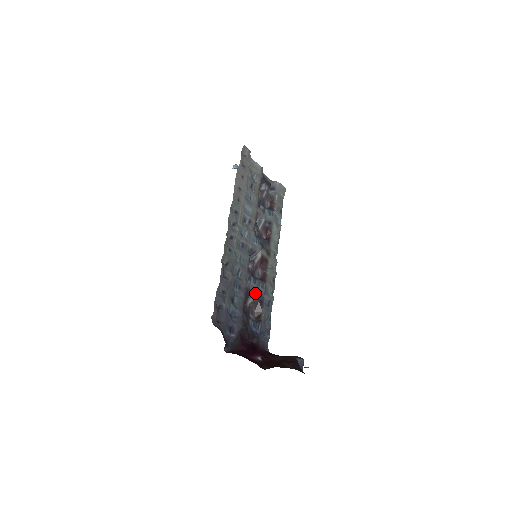
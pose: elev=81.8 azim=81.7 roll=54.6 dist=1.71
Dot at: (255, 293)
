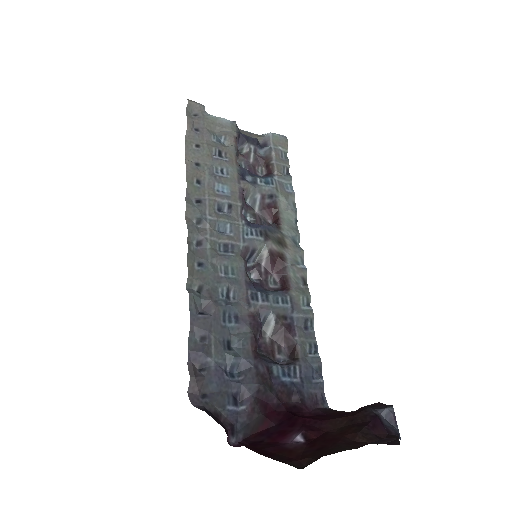
Dot at: (272, 316)
